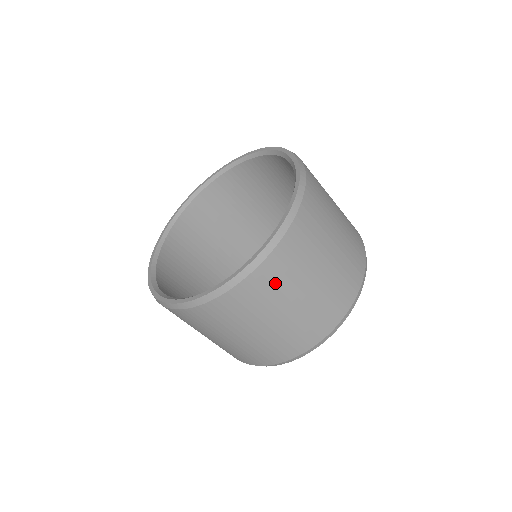
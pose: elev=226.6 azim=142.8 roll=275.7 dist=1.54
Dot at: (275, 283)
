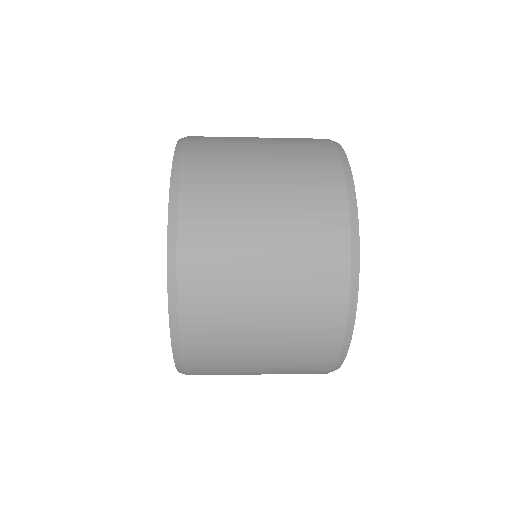
Dot at: occluded
